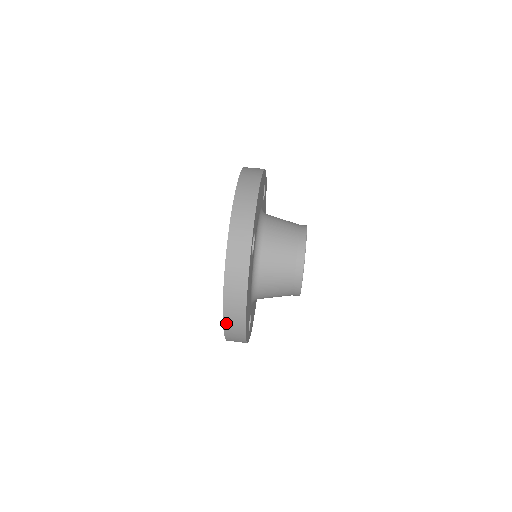
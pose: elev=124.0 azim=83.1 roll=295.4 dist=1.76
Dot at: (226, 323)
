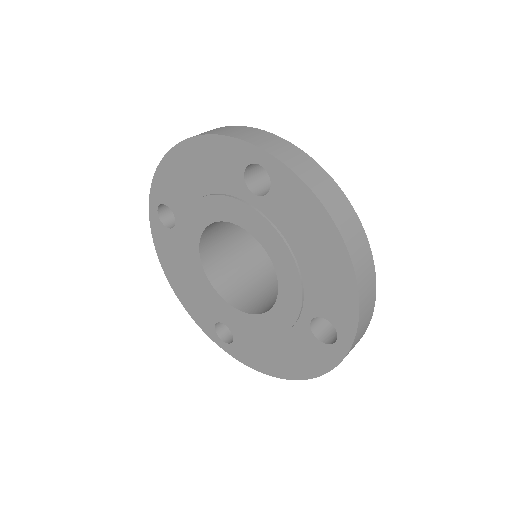
Dot at: (356, 267)
